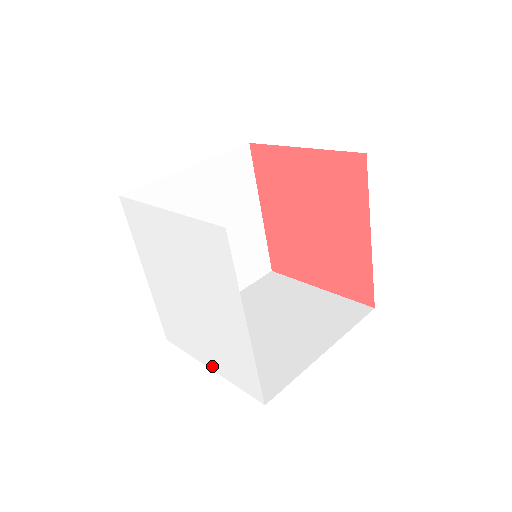
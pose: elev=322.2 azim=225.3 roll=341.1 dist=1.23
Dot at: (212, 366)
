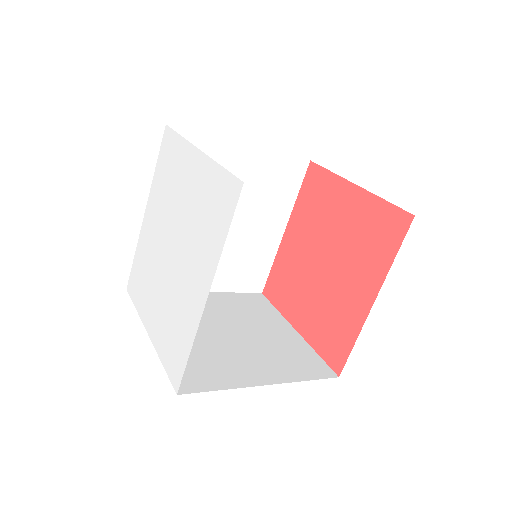
Dot at: (151, 332)
